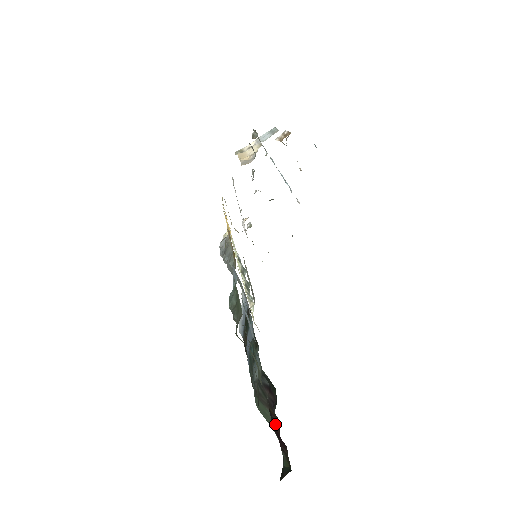
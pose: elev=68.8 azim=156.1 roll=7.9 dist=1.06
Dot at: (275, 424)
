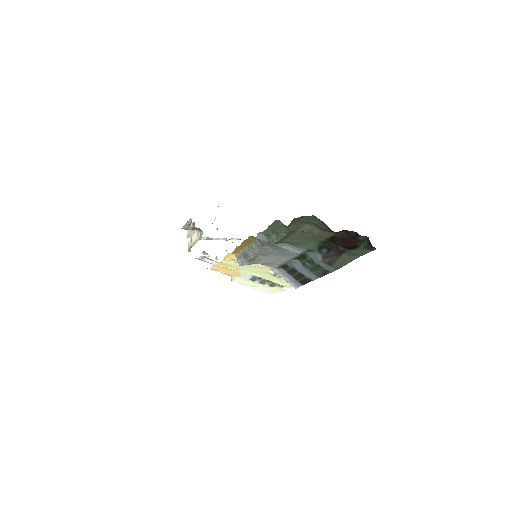
Dot at: (343, 237)
